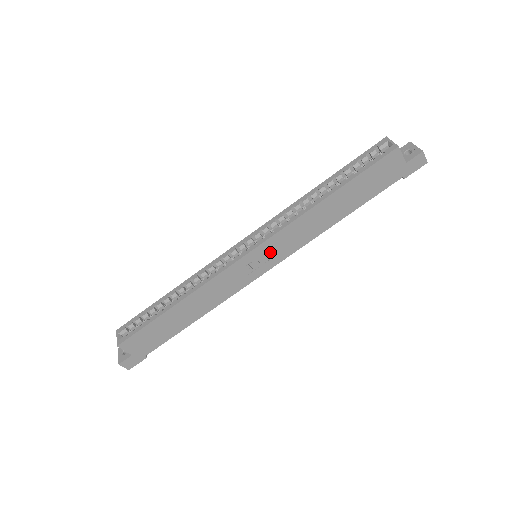
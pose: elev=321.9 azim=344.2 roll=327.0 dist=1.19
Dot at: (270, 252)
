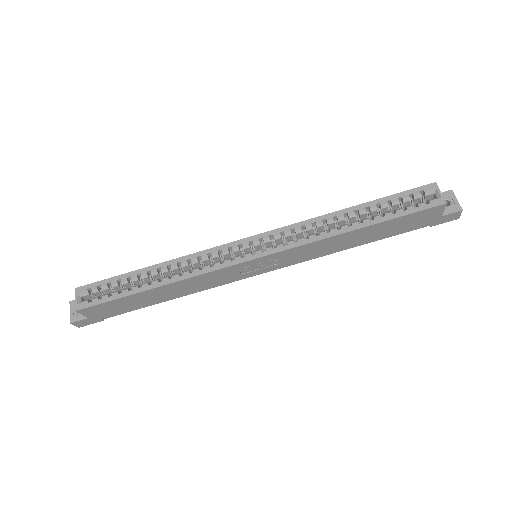
Dot at: (274, 261)
